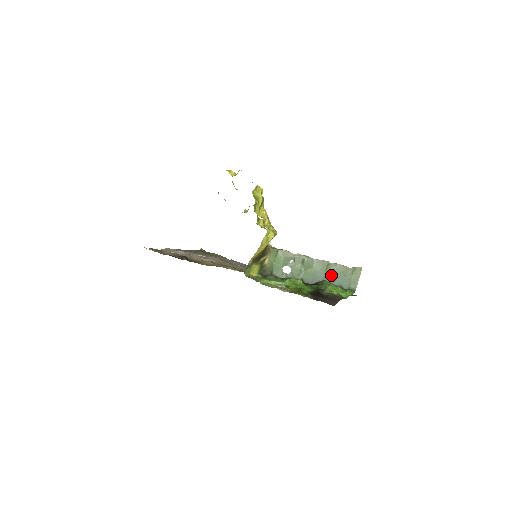
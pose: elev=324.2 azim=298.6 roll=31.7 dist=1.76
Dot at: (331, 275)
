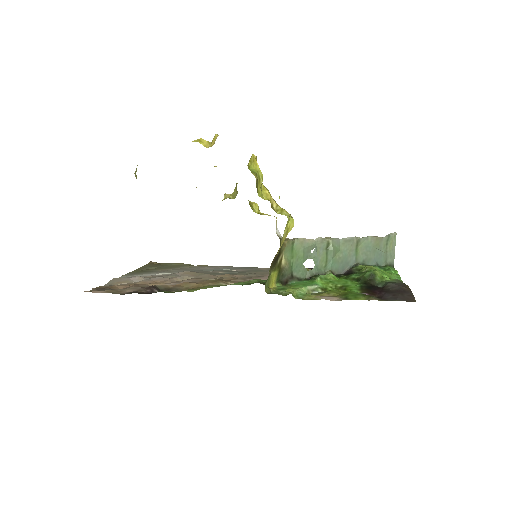
Dot at: (363, 254)
